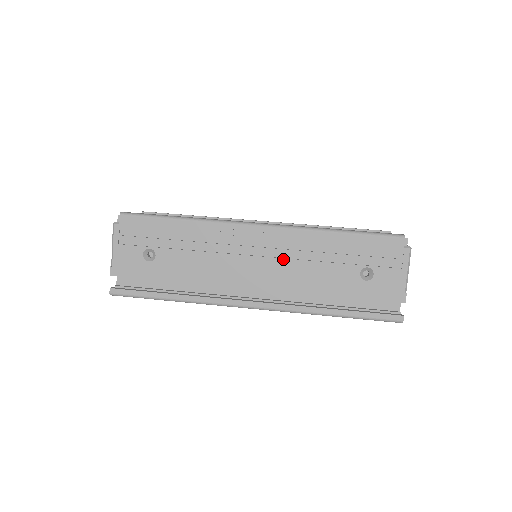
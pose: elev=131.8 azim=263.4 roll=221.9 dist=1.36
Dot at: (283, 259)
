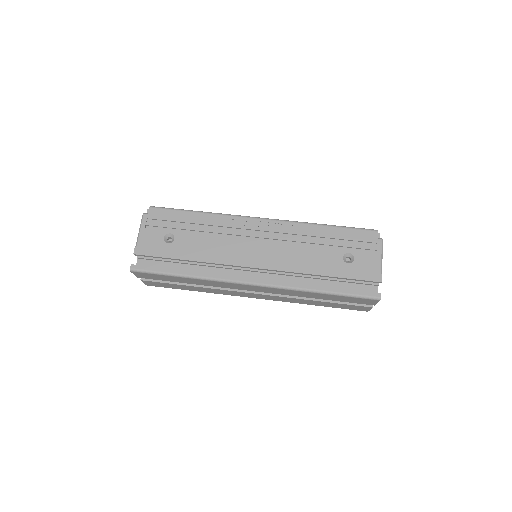
Dot at: (280, 245)
